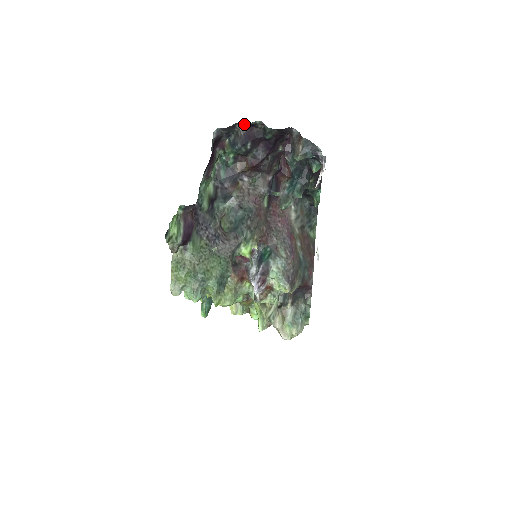
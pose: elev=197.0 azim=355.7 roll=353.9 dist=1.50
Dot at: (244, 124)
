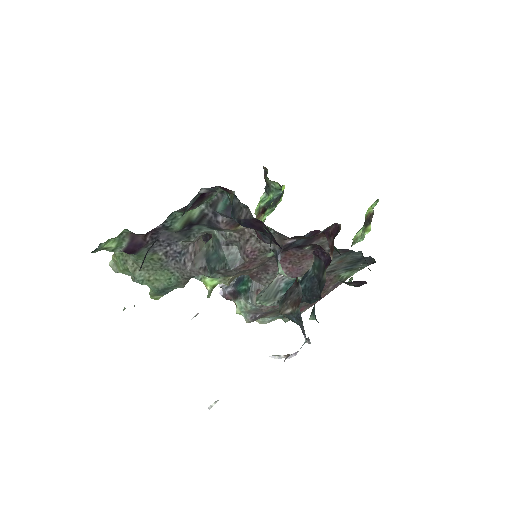
Dot at: occluded
